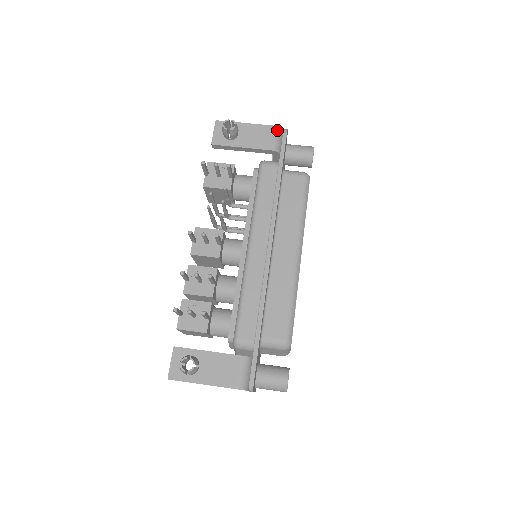
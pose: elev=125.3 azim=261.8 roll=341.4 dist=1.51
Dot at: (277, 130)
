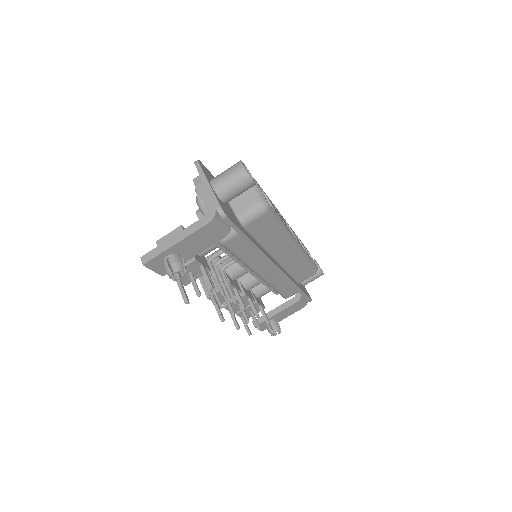
Dot at: (214, 222)
